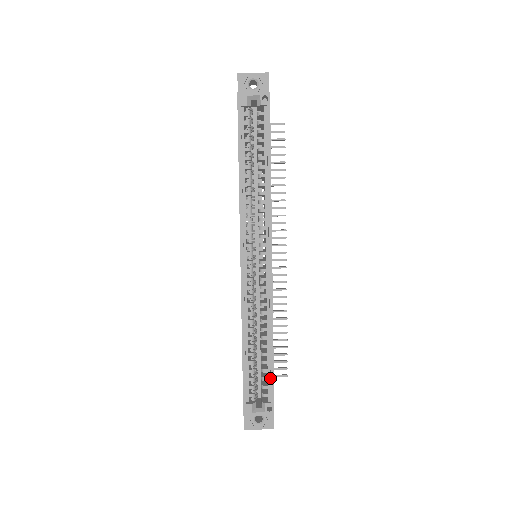
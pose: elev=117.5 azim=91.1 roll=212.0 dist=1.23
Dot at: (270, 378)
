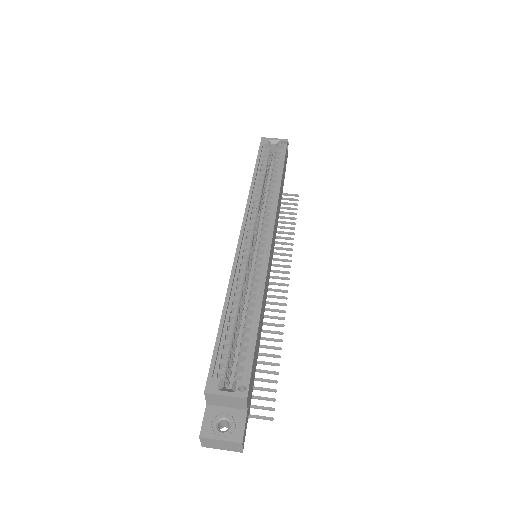
Dot at: (250, 353)
